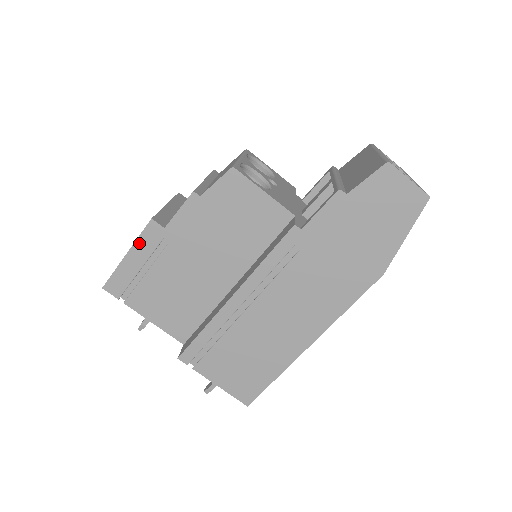
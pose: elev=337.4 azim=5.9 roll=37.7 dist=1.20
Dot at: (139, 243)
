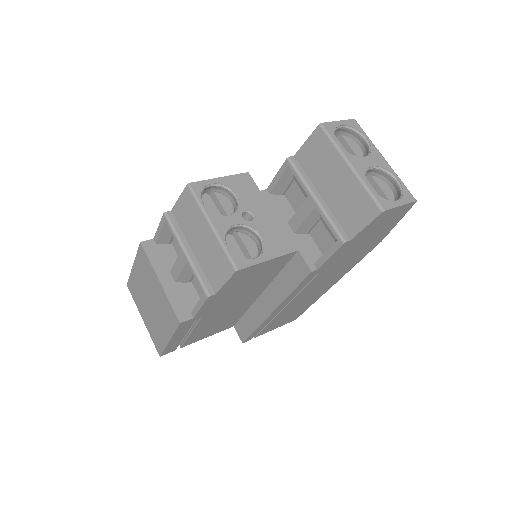
Dot at: (177, 333)
